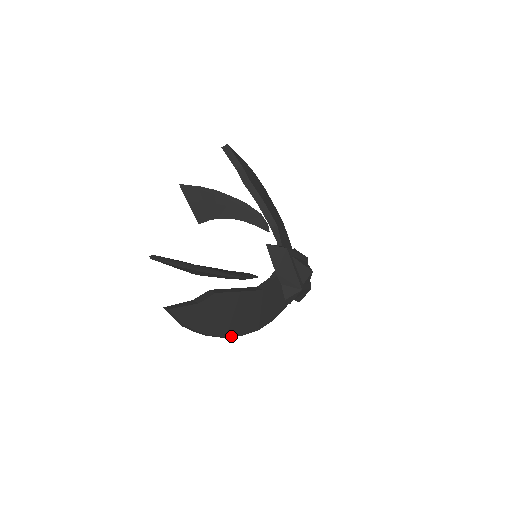
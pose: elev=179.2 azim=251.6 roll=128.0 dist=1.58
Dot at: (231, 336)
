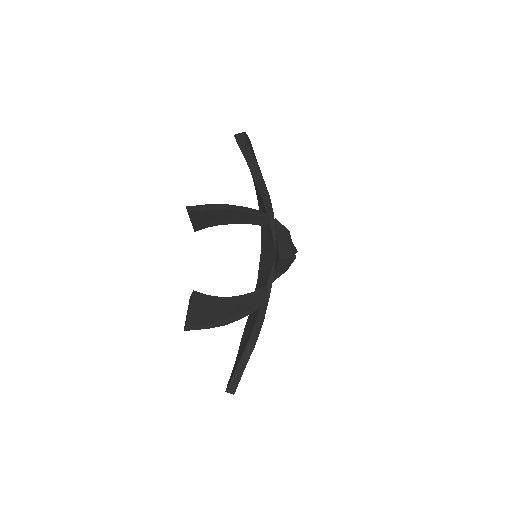
Dot at: occluded
